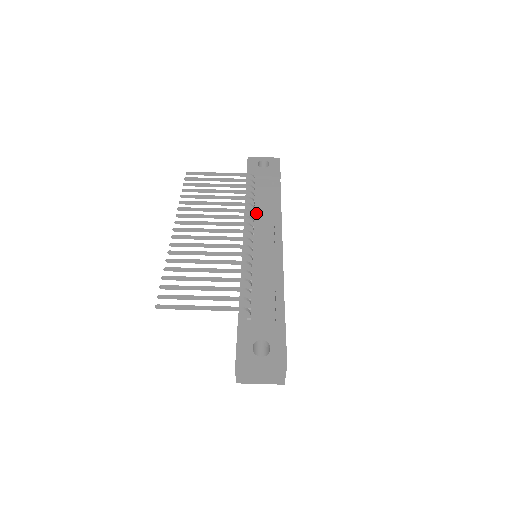
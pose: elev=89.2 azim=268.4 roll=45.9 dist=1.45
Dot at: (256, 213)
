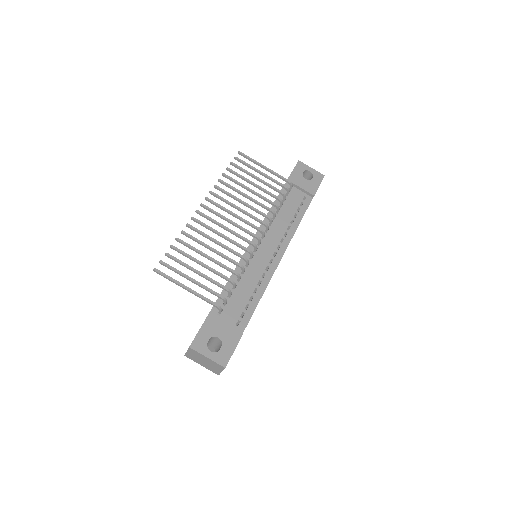
Dot at: (275, 221)
